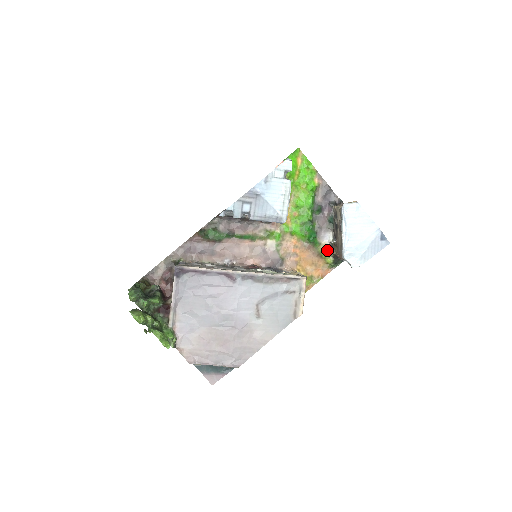
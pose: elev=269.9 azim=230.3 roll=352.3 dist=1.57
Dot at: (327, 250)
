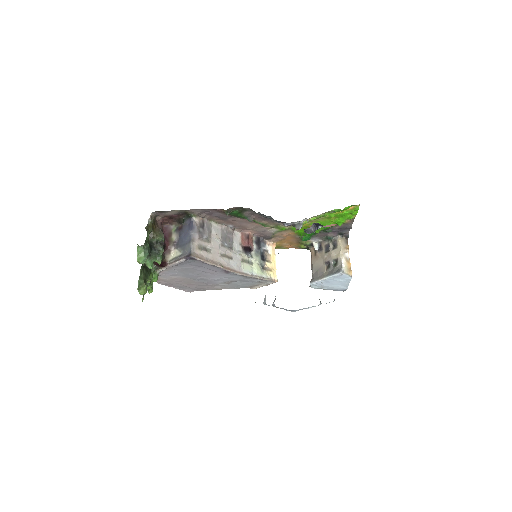
Dot at: (307, 244)
